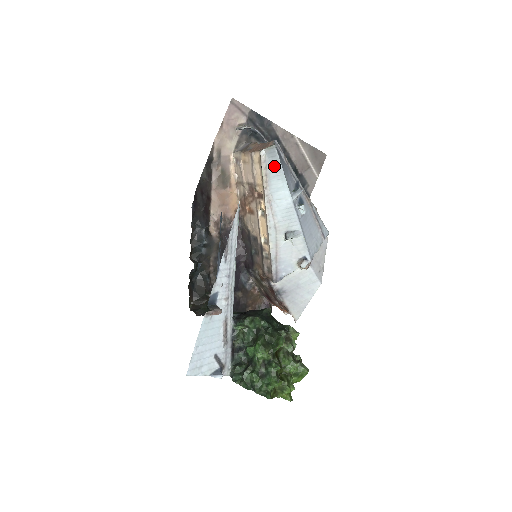
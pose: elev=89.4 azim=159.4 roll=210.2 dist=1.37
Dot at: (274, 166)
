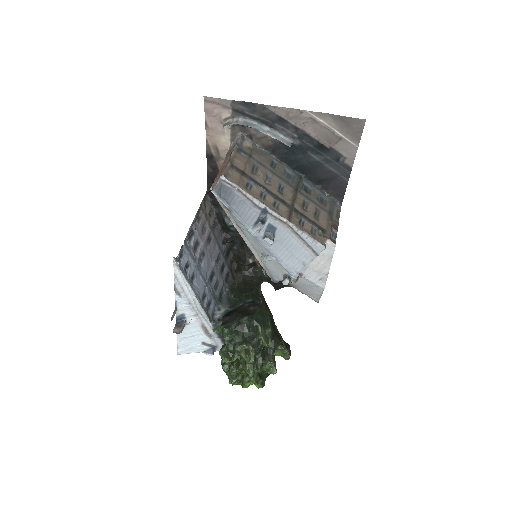
Dot at: occluded
